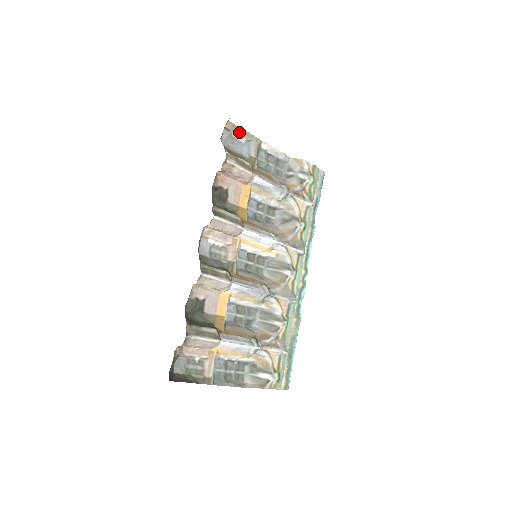
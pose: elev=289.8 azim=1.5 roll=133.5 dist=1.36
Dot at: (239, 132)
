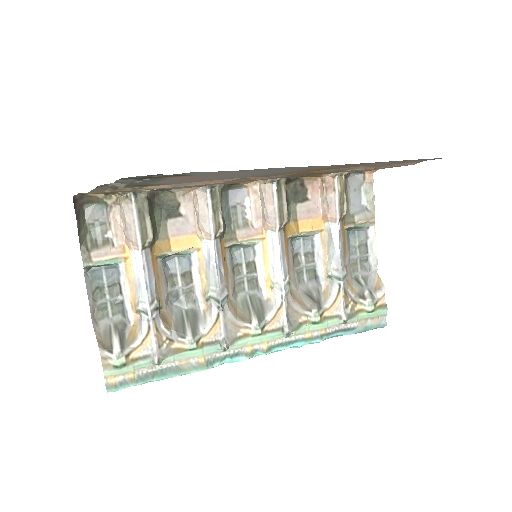
Dot at: (369, 193)
